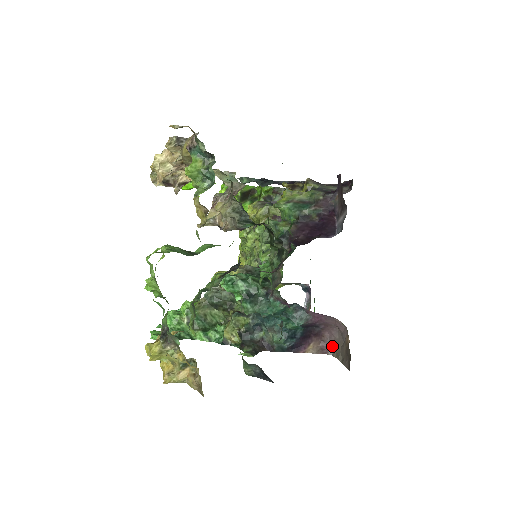
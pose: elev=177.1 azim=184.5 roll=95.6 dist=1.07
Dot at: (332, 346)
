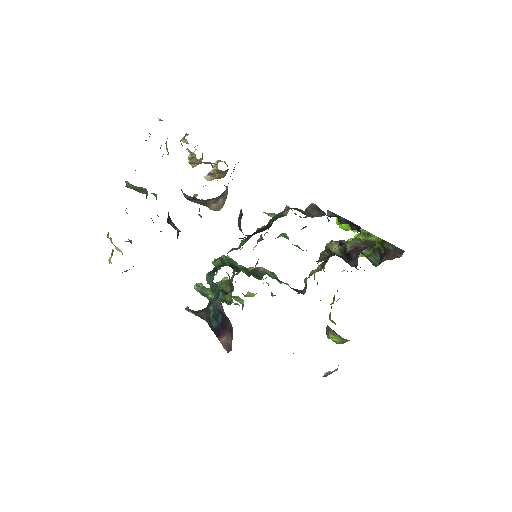
Dot at: (230, 347)
